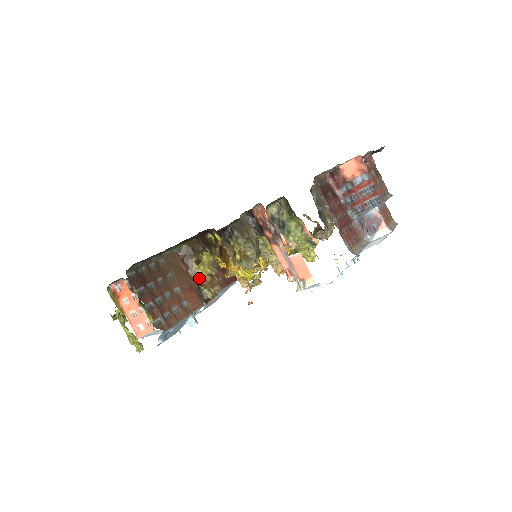
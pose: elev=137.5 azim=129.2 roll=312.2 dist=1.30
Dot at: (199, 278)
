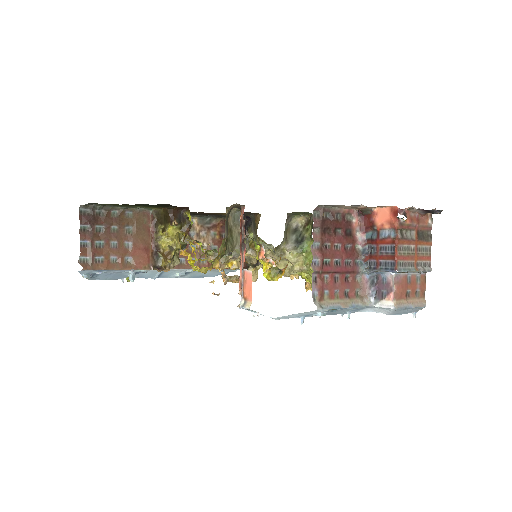
Dot at: (159, 245)
